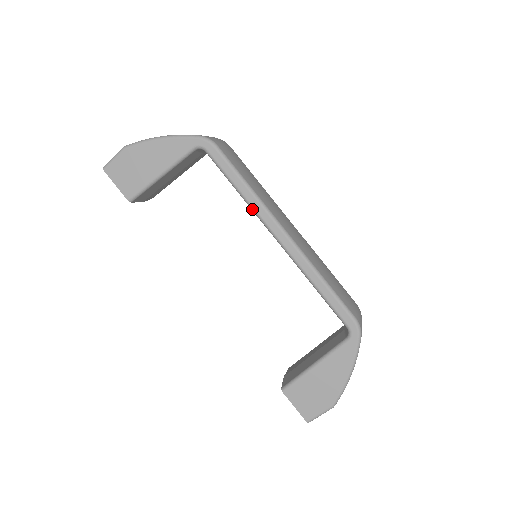
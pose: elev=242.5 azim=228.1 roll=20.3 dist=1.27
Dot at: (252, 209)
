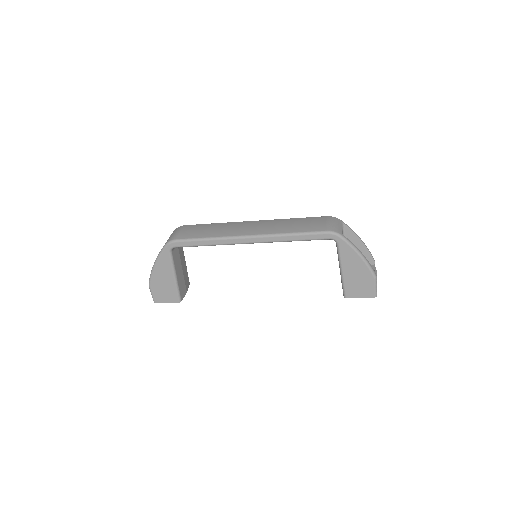
Dot at: occluded
